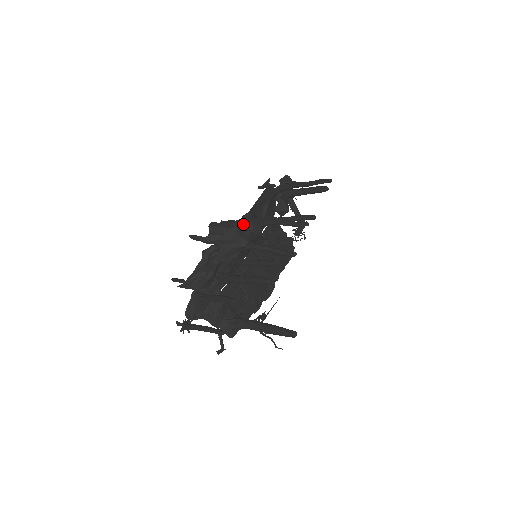
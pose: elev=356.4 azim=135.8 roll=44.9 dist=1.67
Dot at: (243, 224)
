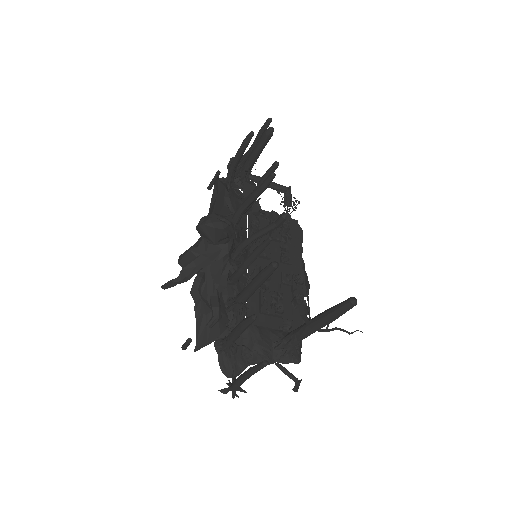
Dot at: (201, 228)
